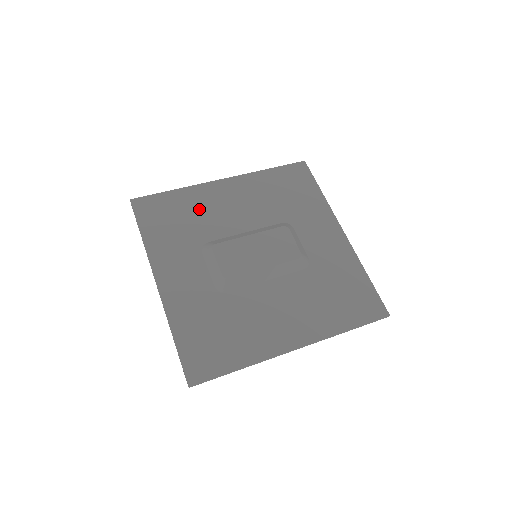
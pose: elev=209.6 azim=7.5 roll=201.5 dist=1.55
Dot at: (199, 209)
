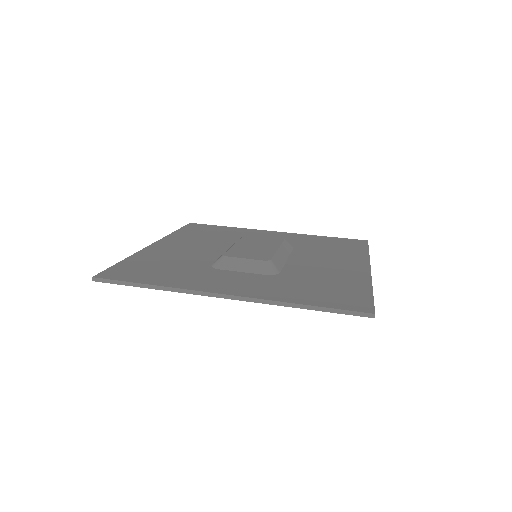
Dot at: (167, 258)
